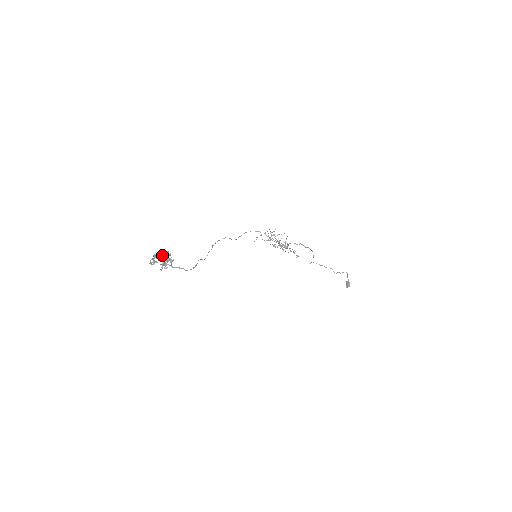
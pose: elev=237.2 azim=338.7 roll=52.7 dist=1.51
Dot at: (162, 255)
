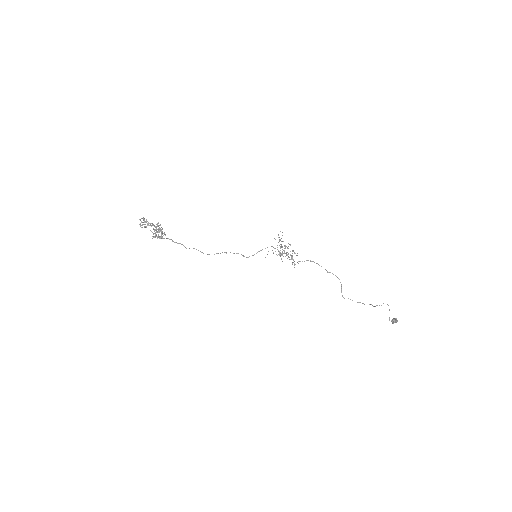
Dot at: (154, 226)
